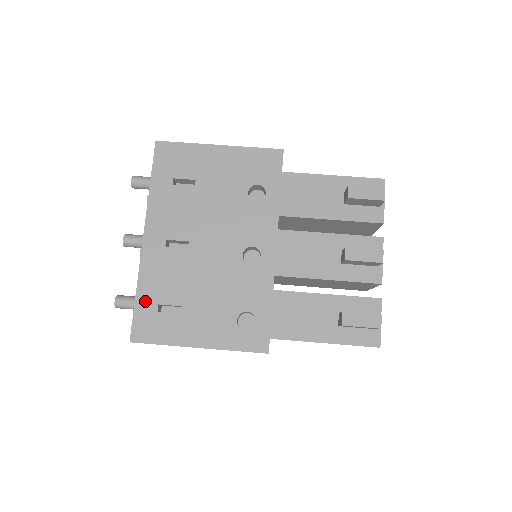
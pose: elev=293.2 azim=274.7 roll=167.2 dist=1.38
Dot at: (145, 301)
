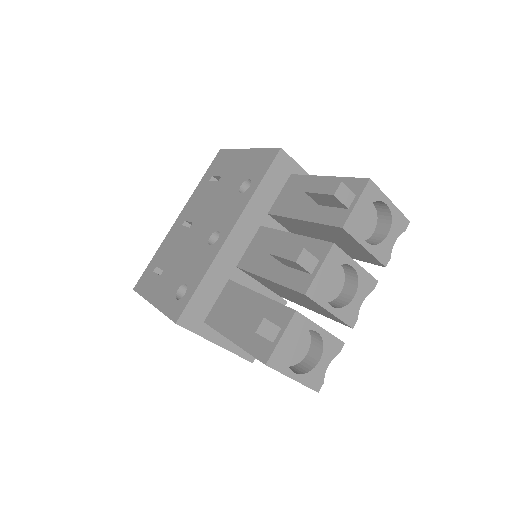
Dot at: (153, 263)
